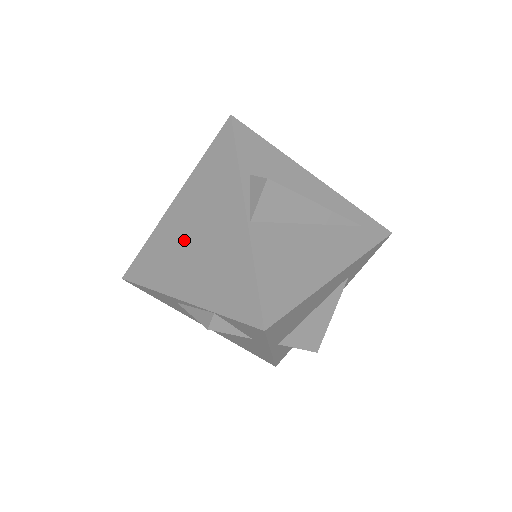
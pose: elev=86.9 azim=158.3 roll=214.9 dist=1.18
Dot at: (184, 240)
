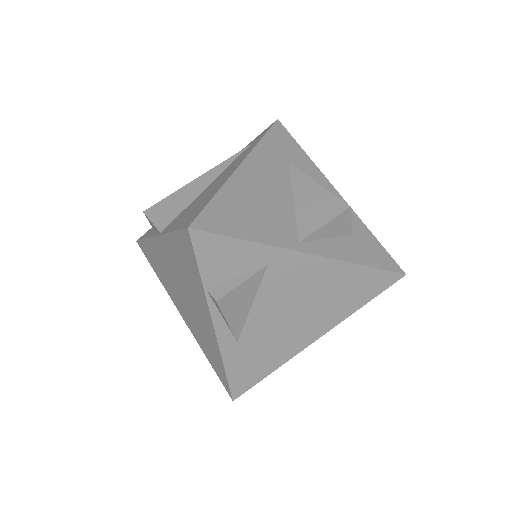
Dot at: (189, 310)
